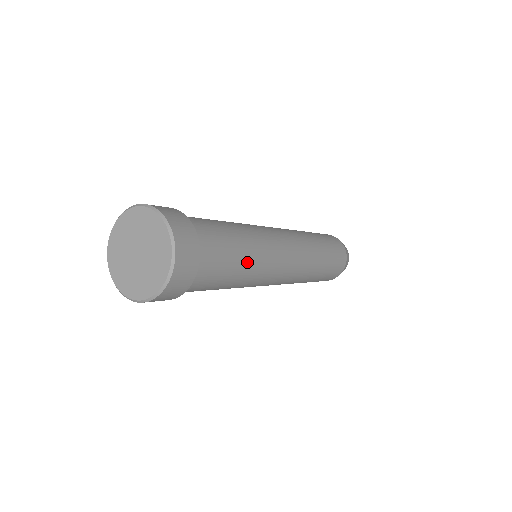
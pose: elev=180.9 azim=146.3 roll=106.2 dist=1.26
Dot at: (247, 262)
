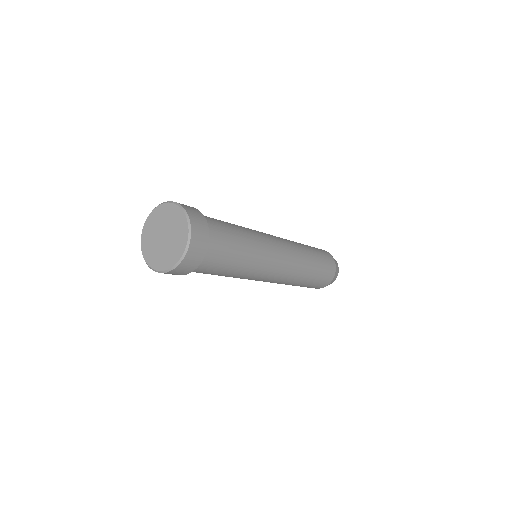
Dot at: (241, 229)
